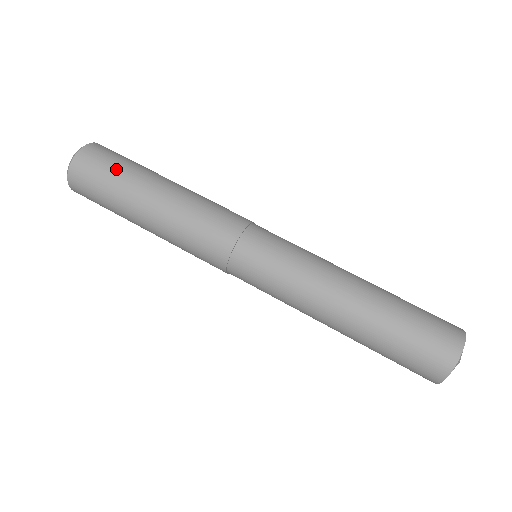
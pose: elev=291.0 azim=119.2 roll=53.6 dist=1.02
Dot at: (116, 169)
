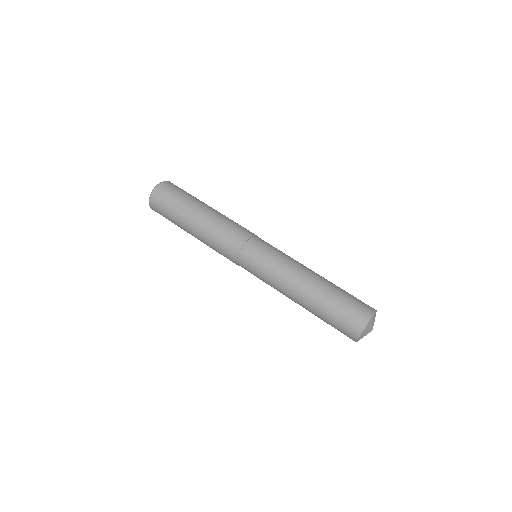
Dot at: (176, 200)
